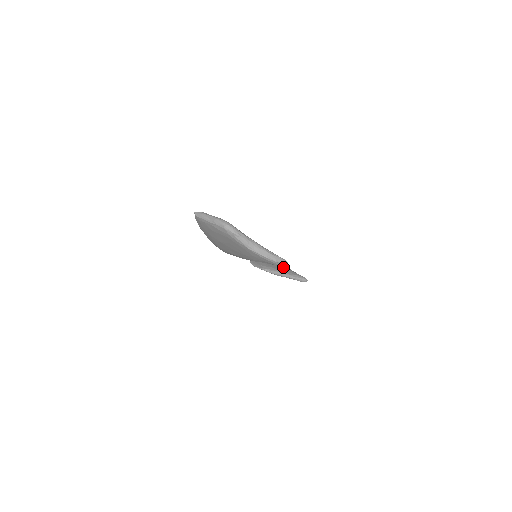
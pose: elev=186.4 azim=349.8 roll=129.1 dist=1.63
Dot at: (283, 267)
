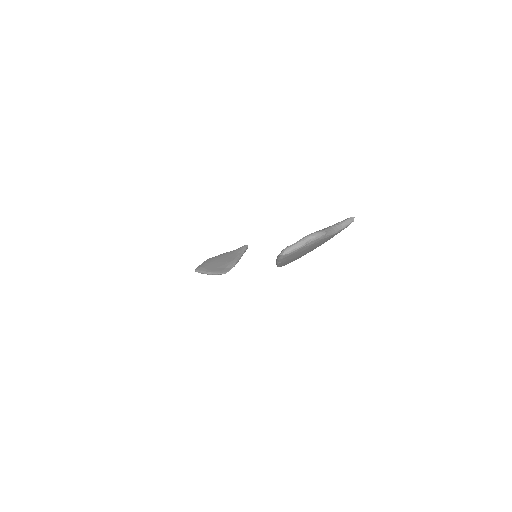
Dot at: (229, 255)
